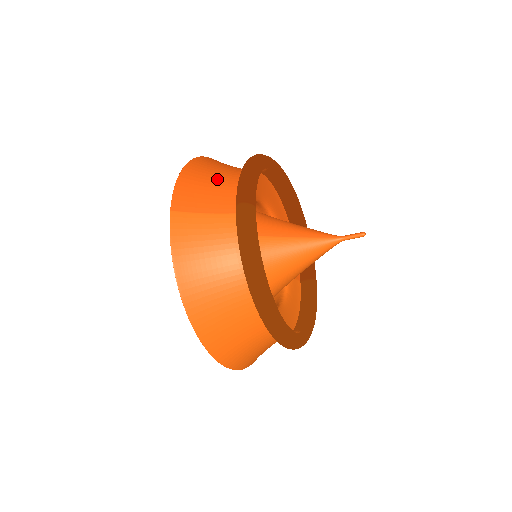
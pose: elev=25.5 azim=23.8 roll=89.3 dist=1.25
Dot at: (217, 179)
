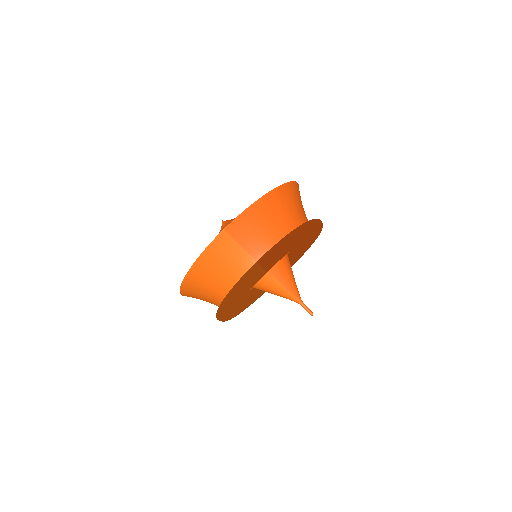
Dot at: (270, 224)
